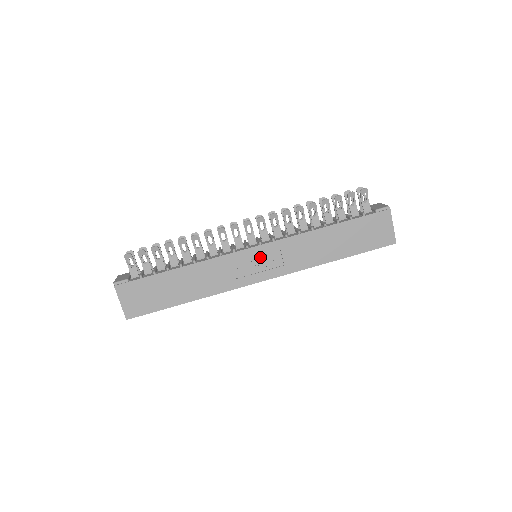
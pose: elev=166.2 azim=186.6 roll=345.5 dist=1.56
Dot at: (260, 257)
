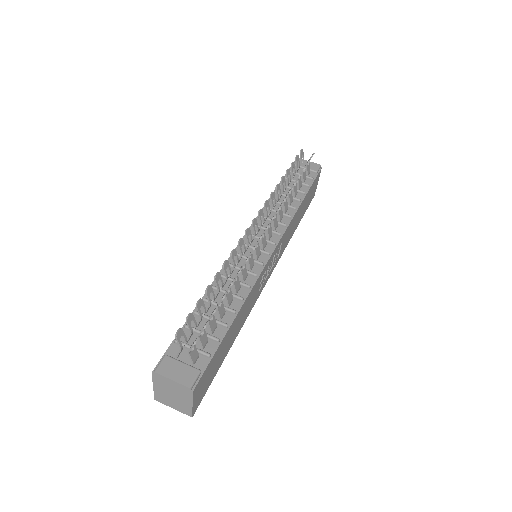
Dot at: (272, 258)
